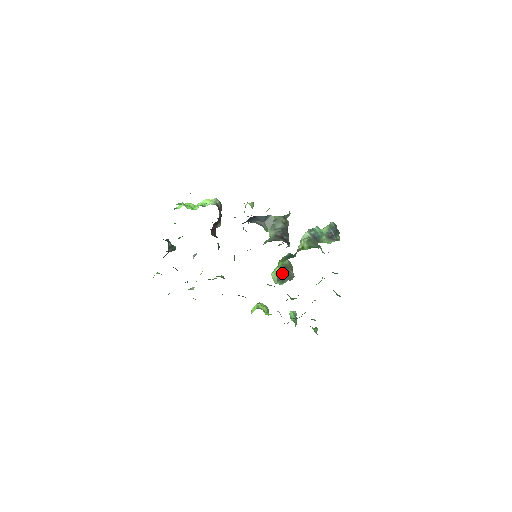
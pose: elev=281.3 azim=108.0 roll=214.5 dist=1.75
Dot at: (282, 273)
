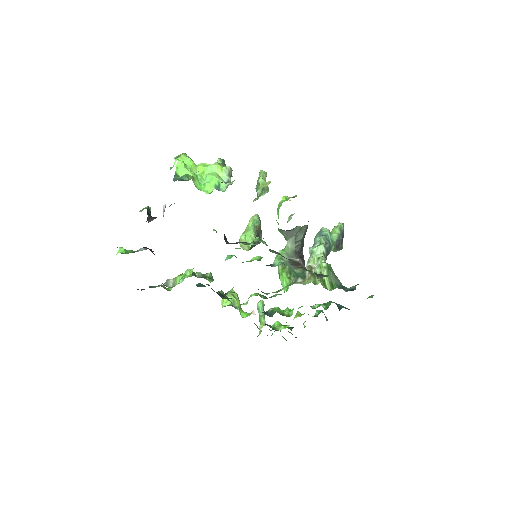
Dot at: occluded
